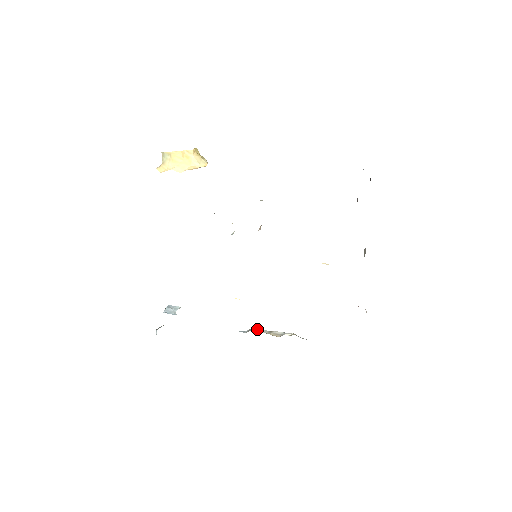
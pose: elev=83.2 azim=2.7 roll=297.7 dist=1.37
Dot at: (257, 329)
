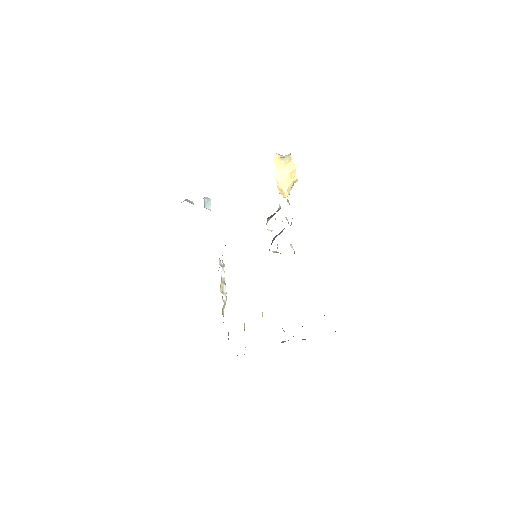
Dot at: (224, 271)
